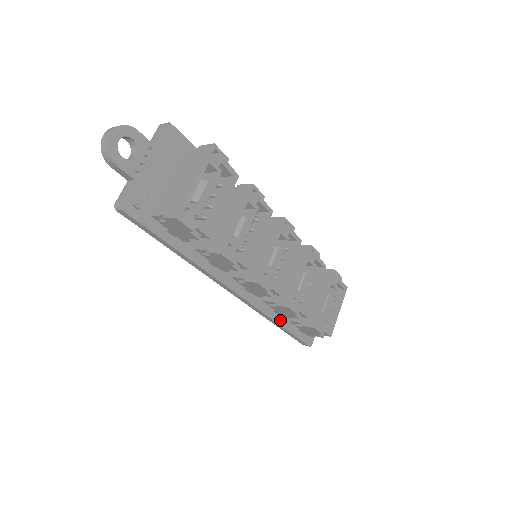
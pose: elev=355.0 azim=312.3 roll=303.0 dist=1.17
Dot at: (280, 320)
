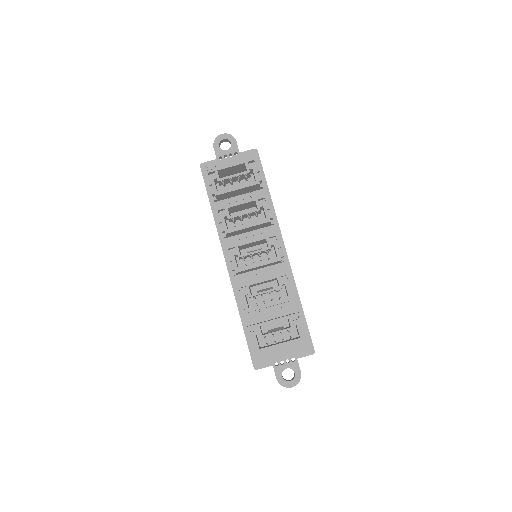
Dot at: (244, 317)
